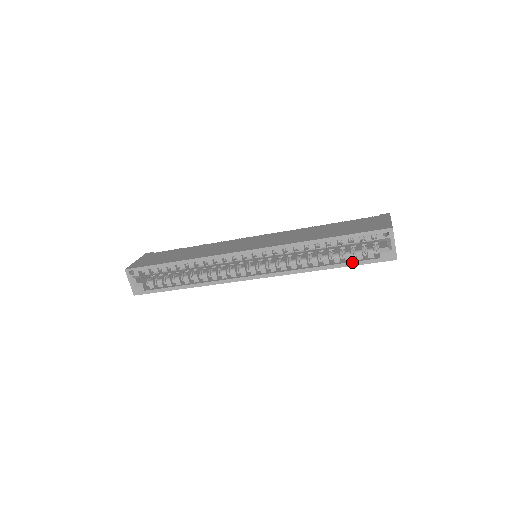
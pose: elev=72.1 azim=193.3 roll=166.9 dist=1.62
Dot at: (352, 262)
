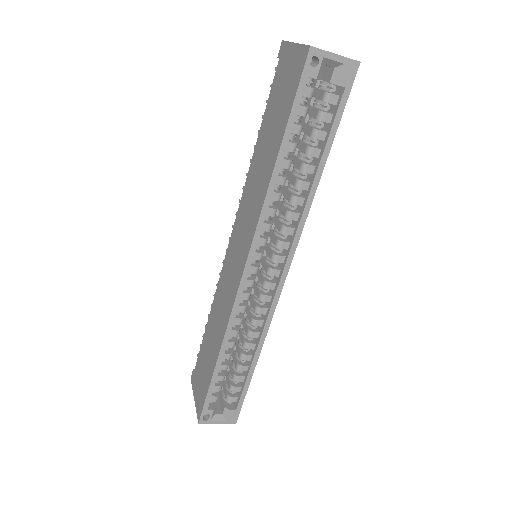
Dot at: (330, 133)
